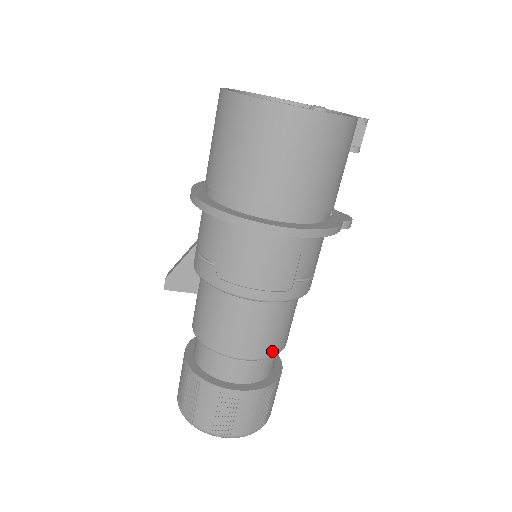
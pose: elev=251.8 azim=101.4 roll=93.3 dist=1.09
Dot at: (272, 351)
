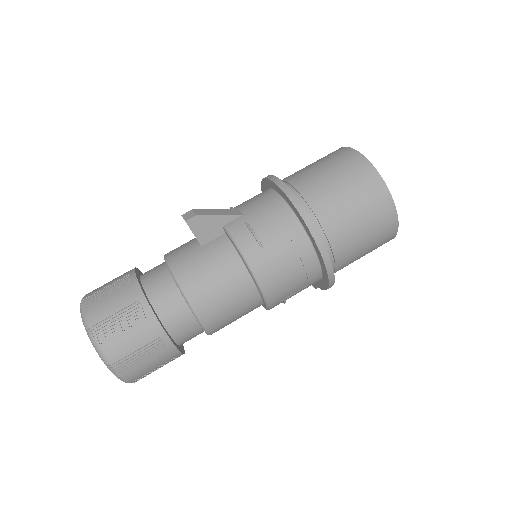
Dot at: (215, 331)
